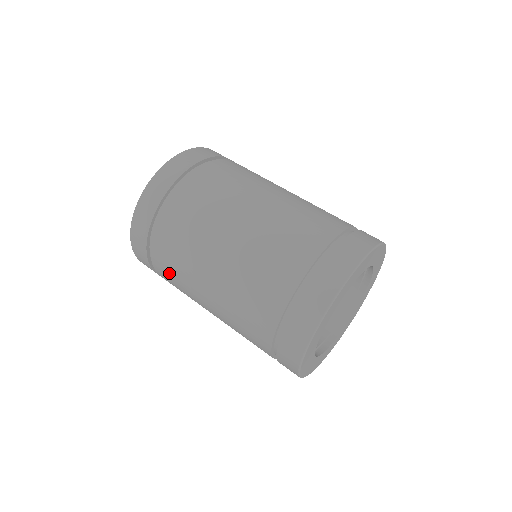
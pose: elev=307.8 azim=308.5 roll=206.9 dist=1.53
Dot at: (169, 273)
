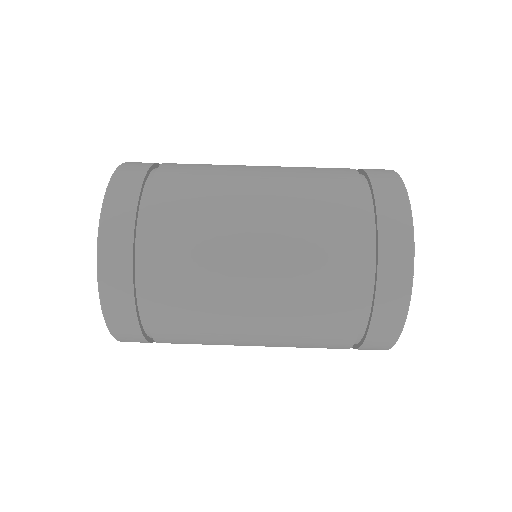
Dot at: (186, 339)
